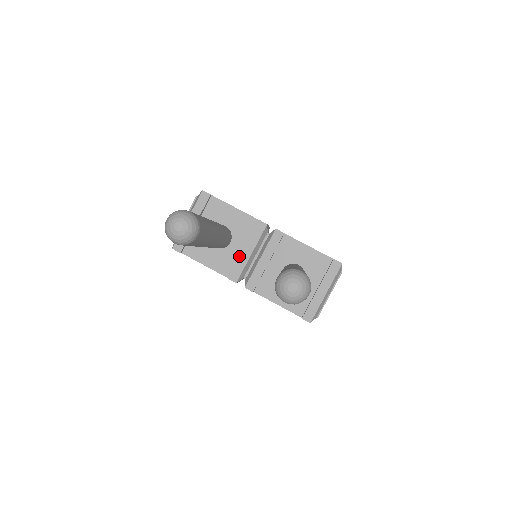
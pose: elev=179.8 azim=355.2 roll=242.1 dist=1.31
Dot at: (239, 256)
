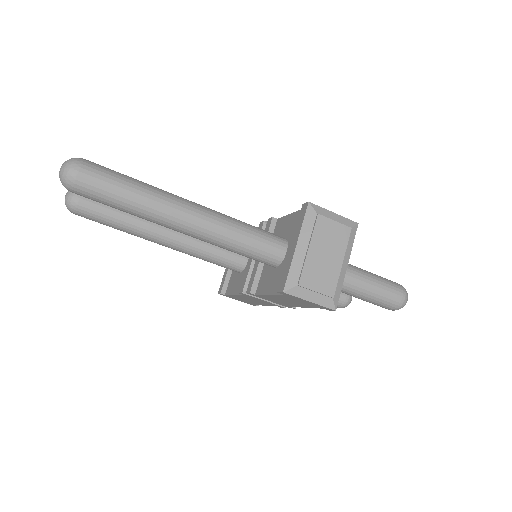
Dot at: occluded
